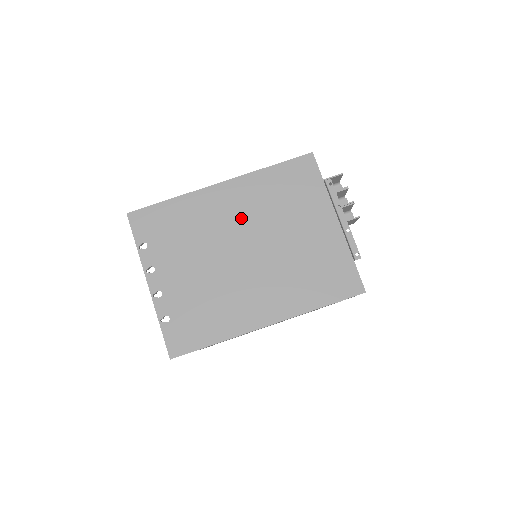
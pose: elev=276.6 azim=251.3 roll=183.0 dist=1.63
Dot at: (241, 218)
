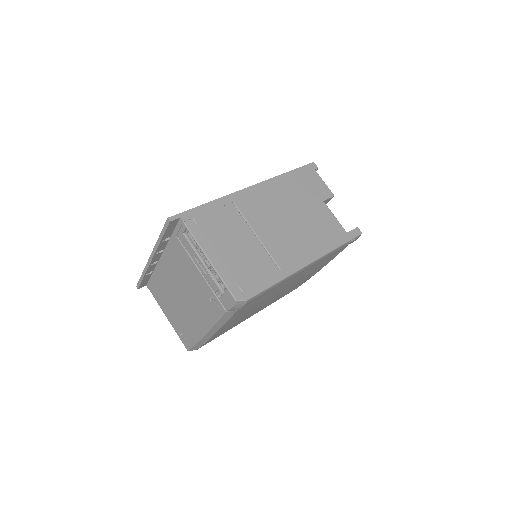
Dot at: occluded
